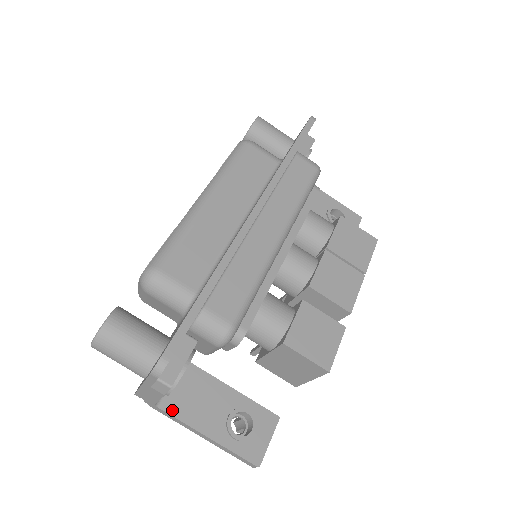
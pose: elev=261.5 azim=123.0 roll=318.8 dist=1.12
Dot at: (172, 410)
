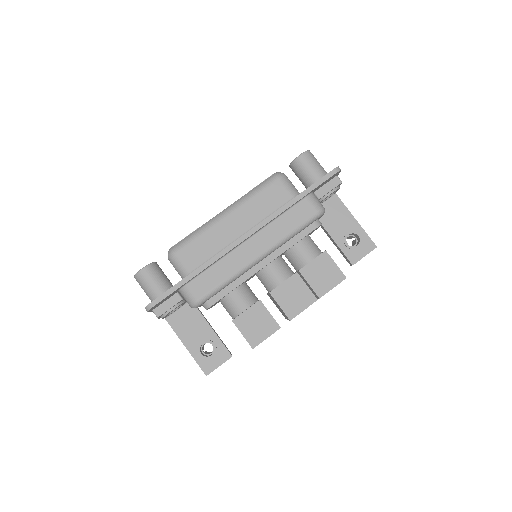
Dot at: (172, 324)
